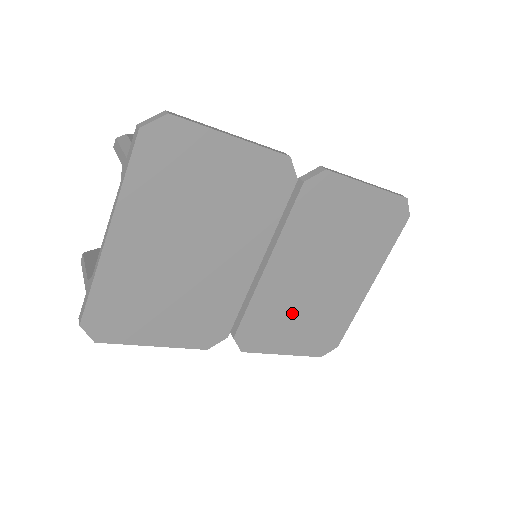
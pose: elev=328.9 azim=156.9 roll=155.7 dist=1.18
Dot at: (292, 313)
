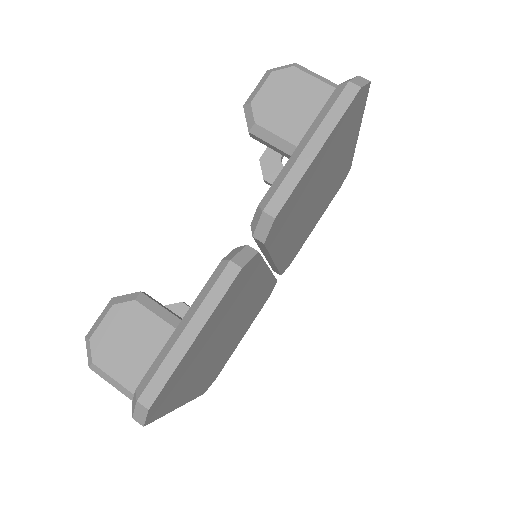
Dot at: (308, 225)
